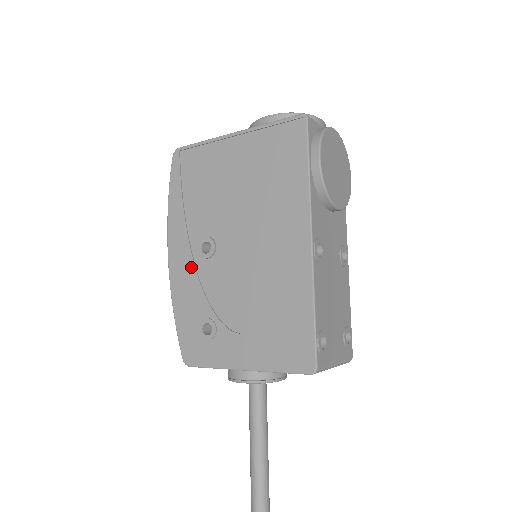
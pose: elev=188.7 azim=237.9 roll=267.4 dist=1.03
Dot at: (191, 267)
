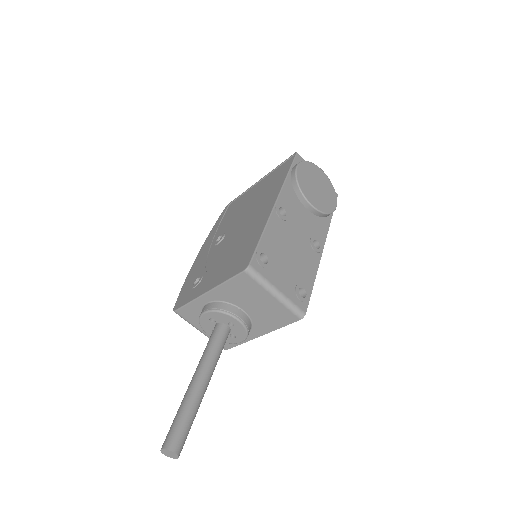
Dot at: (206, 254)
